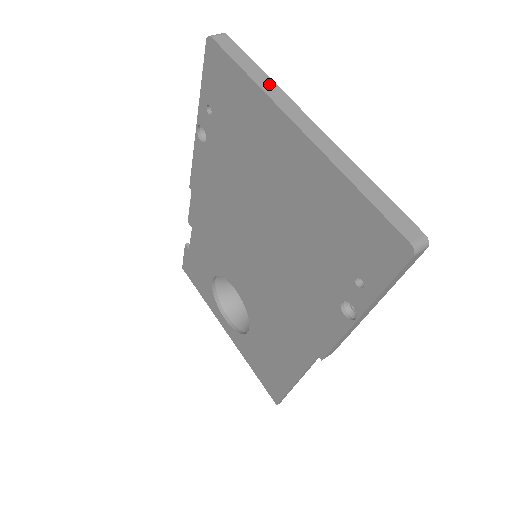
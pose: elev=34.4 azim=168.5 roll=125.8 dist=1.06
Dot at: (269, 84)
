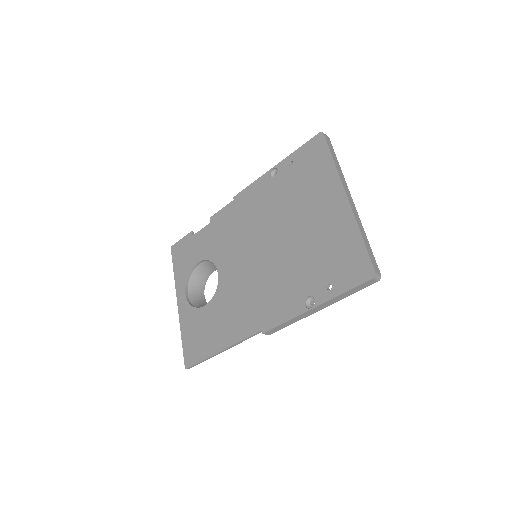
Dot at: (340, 171)
